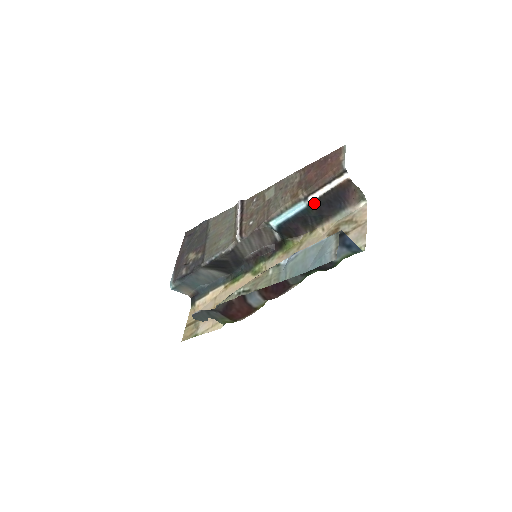
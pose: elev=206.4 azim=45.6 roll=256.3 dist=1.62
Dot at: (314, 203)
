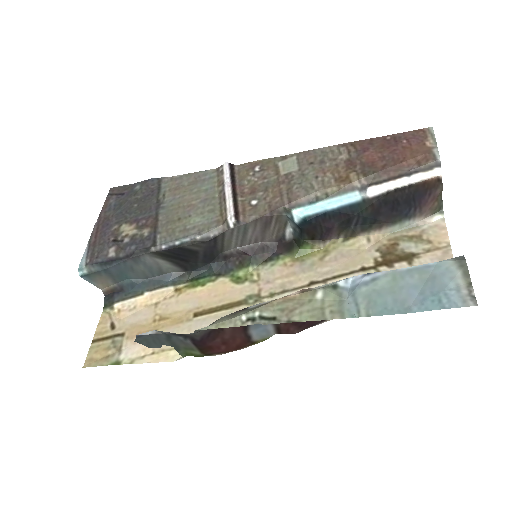
Dot at: (375, 198)
